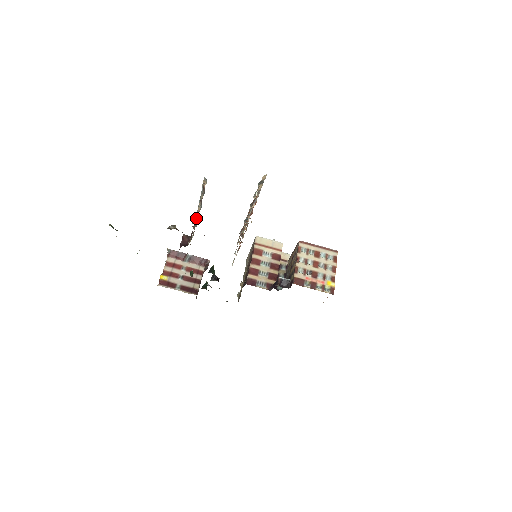
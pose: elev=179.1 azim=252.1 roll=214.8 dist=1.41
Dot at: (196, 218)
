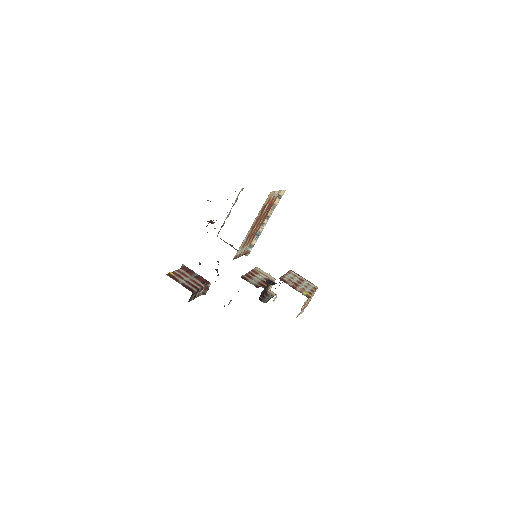
Dot at: occluded
